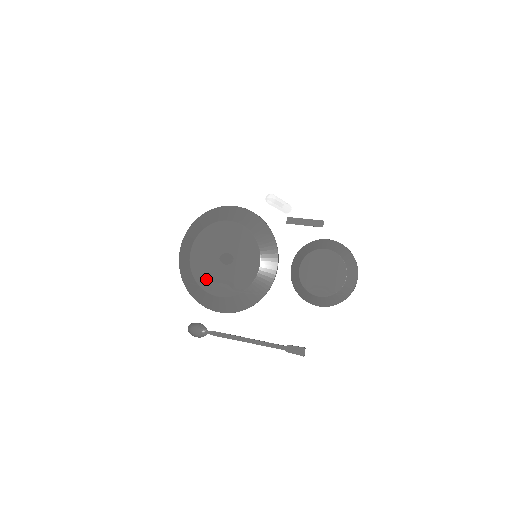
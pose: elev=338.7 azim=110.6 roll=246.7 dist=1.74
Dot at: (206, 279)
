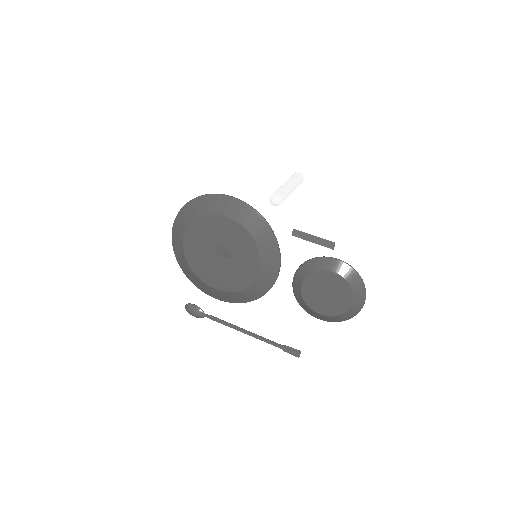
Dot at: (202, 270)
